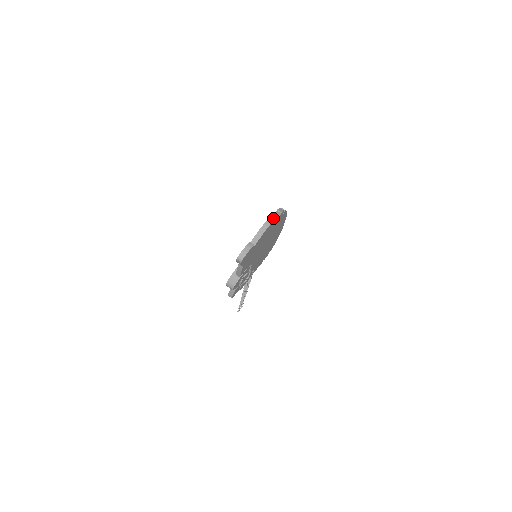
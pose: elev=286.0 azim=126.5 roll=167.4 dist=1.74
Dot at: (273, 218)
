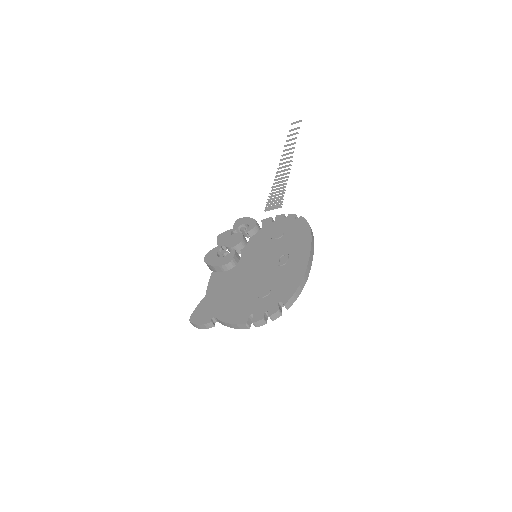
Dot at: (254, 325)
